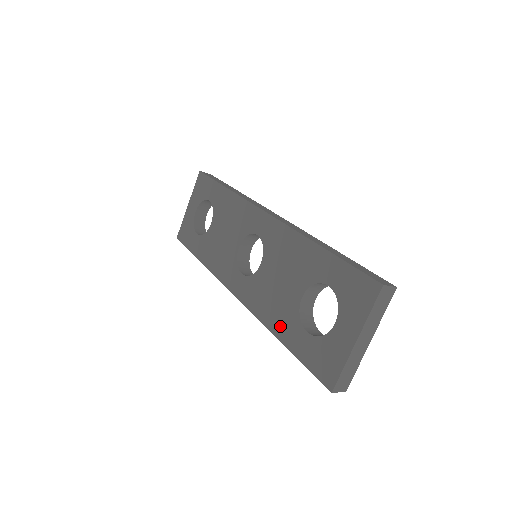
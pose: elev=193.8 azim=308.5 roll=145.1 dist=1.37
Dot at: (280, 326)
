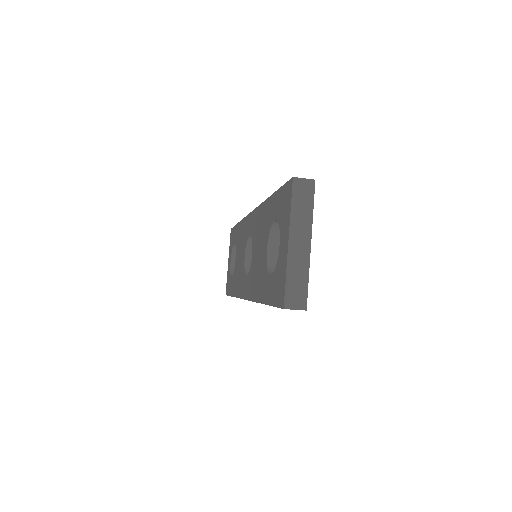
Dot at: (261, 290)
